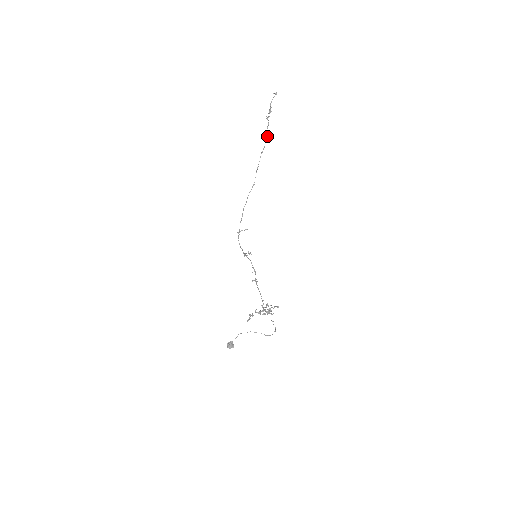
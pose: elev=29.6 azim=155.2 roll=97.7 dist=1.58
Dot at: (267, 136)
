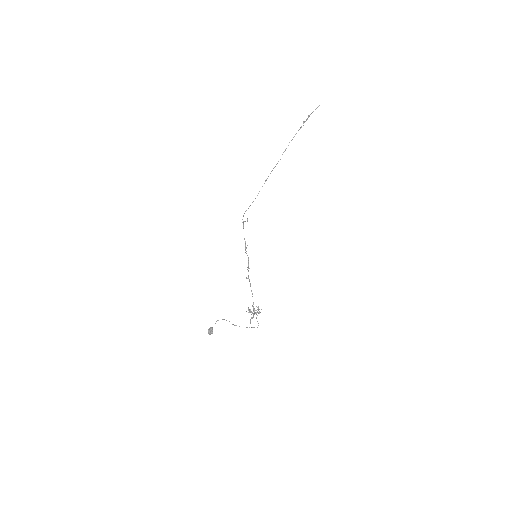
Dot at: (293, 137)
